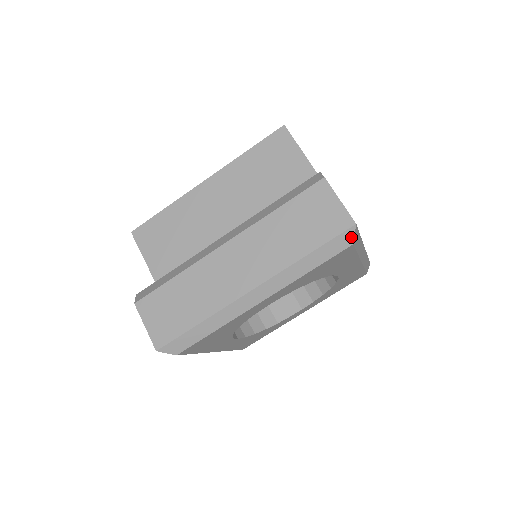
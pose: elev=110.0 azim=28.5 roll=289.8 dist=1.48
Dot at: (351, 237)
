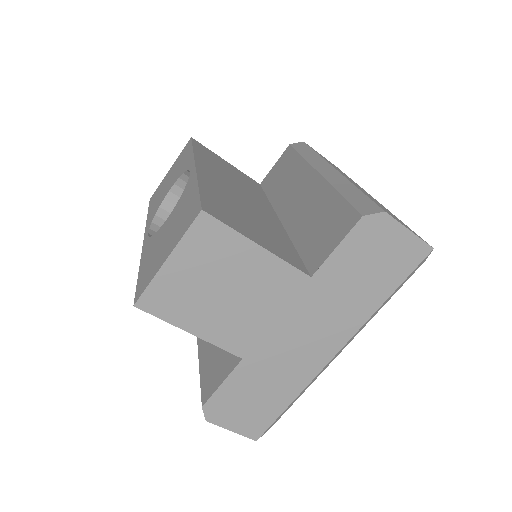
Dot at: occluded
